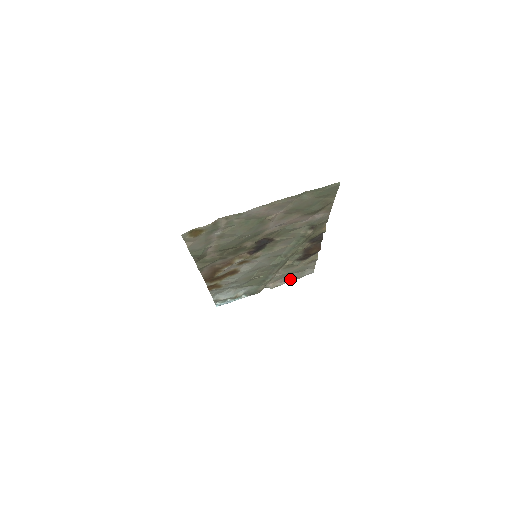
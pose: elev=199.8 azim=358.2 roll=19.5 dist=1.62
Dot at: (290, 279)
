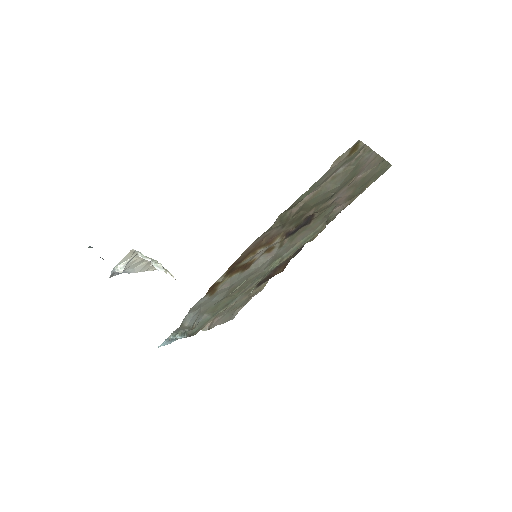
Dot at: (220, 321)
